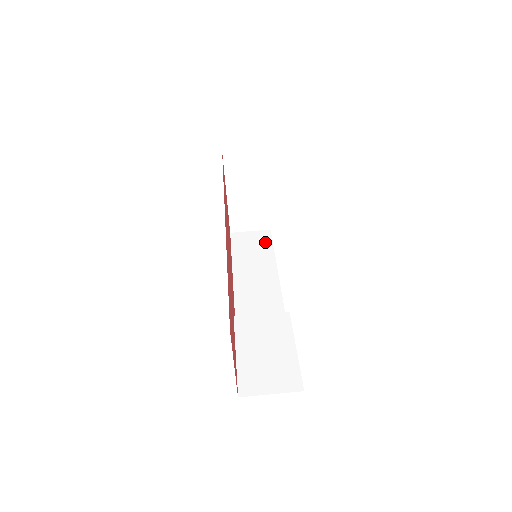
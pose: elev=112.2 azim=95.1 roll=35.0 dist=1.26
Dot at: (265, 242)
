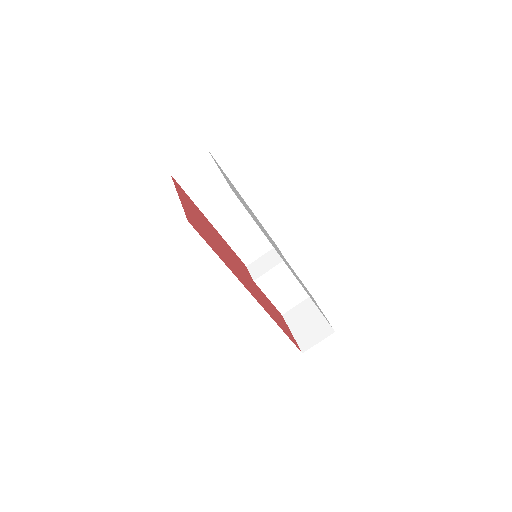
Dot at: (212, 170)
